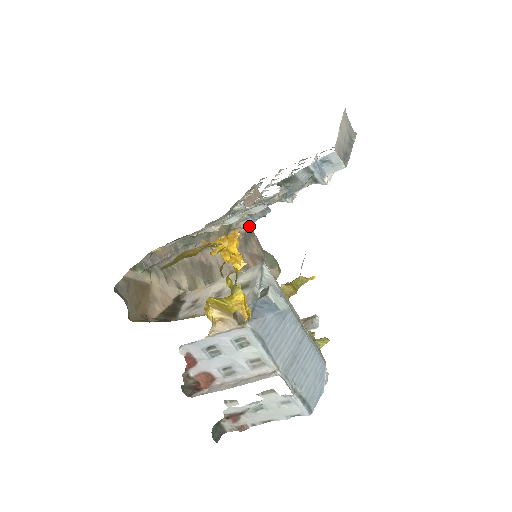
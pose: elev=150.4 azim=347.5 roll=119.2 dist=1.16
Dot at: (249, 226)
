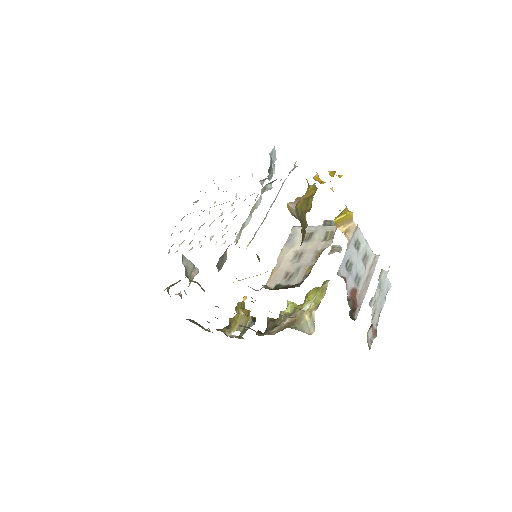
Dot at: occluded
